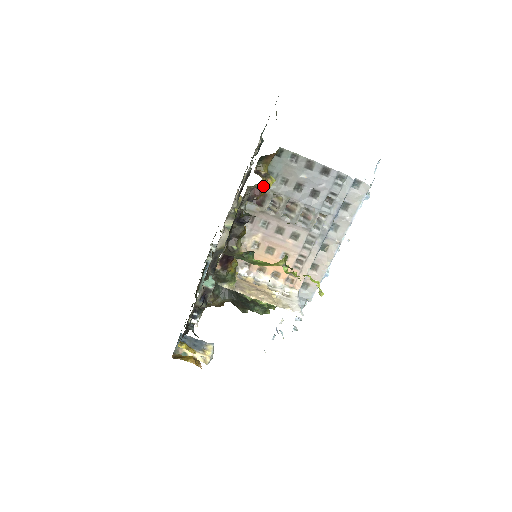
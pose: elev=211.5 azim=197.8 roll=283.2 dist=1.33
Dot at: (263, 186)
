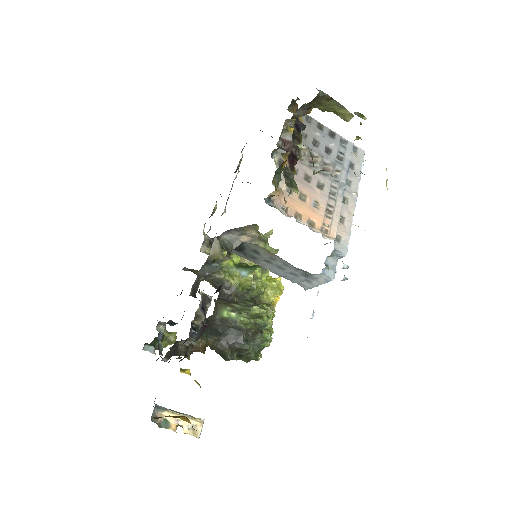
Dot at: occluded
